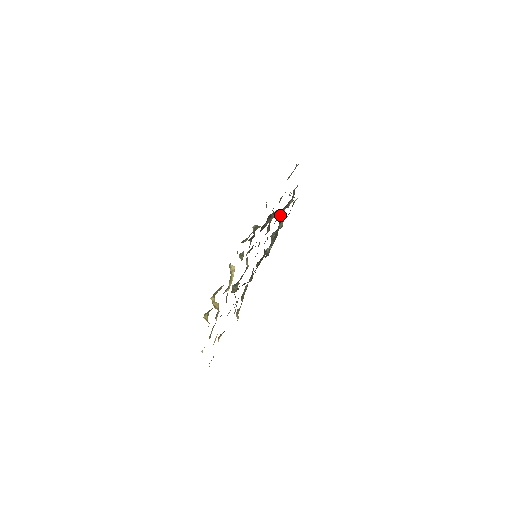
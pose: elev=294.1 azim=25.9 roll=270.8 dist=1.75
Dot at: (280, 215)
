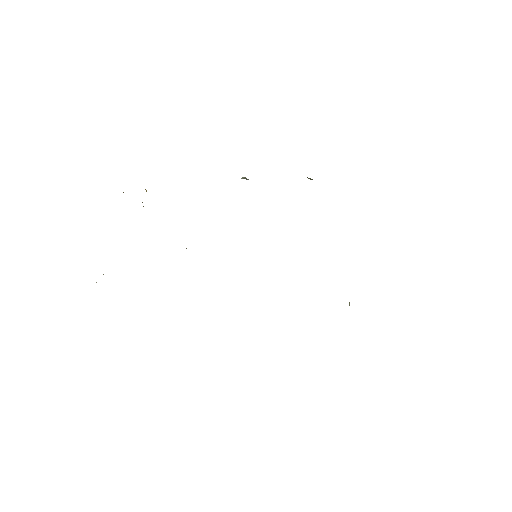
Dot at: occluded
